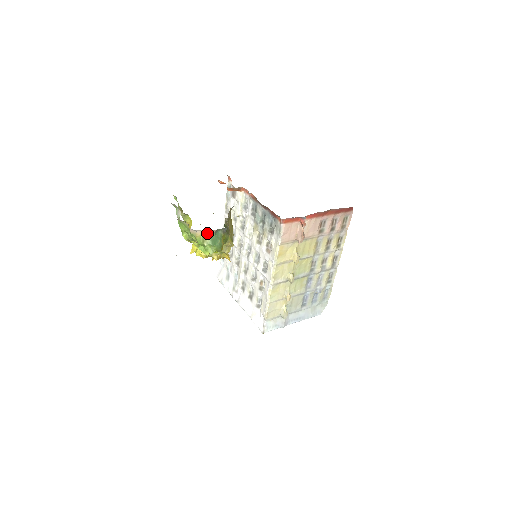
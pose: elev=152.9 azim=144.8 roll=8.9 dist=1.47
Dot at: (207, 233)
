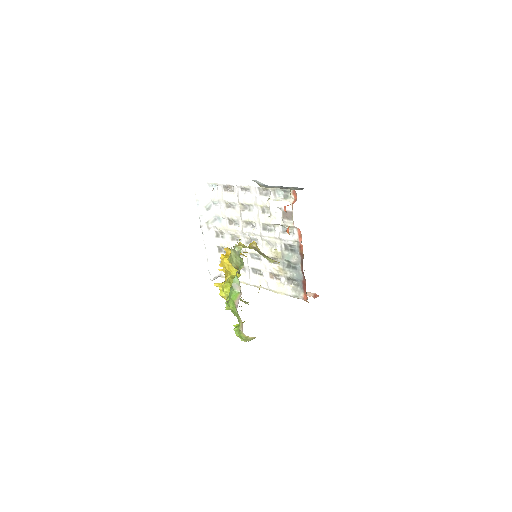
Dot at: (253, 338)
